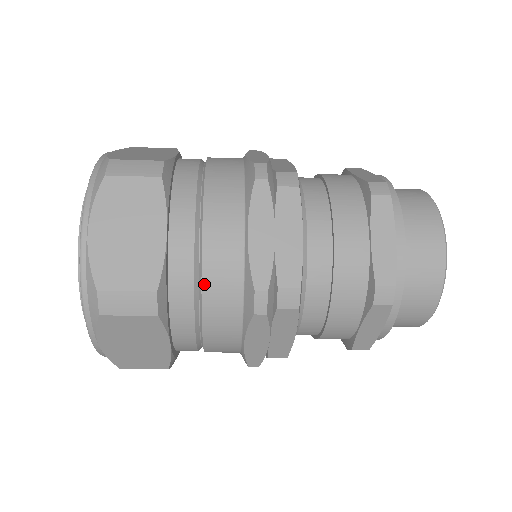
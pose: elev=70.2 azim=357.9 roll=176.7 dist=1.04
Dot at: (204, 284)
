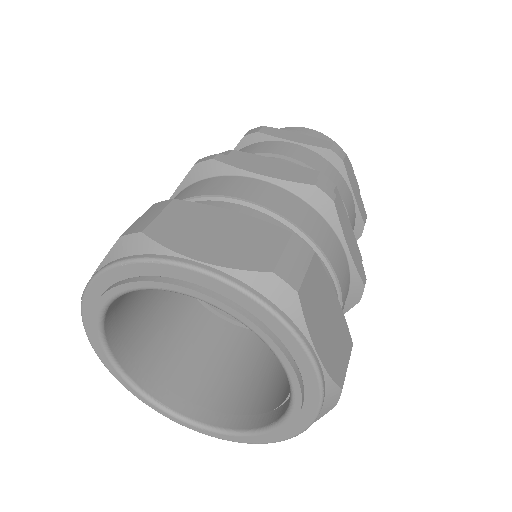
Dot at: (293, 221)
